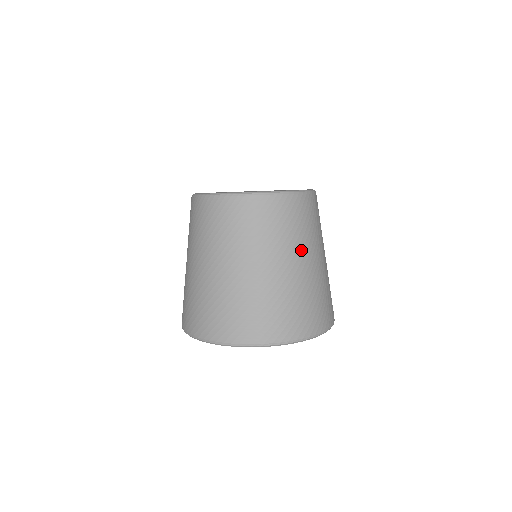
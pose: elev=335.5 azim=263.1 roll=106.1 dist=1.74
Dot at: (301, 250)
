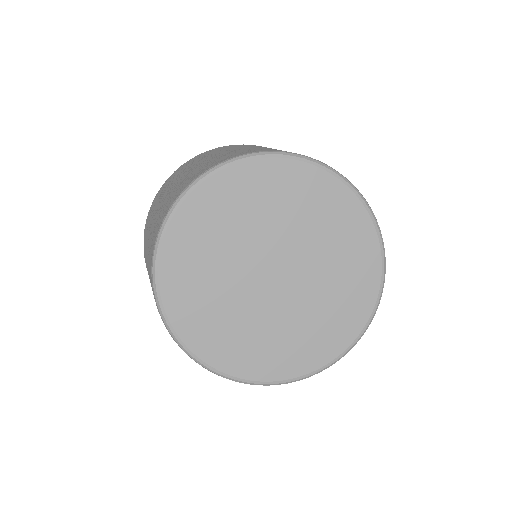
Dot at: occluded
